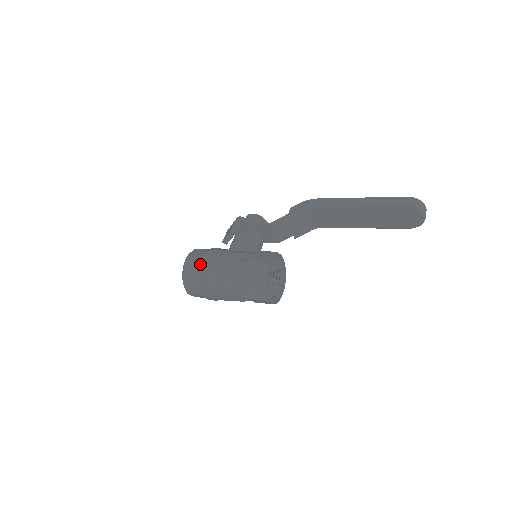
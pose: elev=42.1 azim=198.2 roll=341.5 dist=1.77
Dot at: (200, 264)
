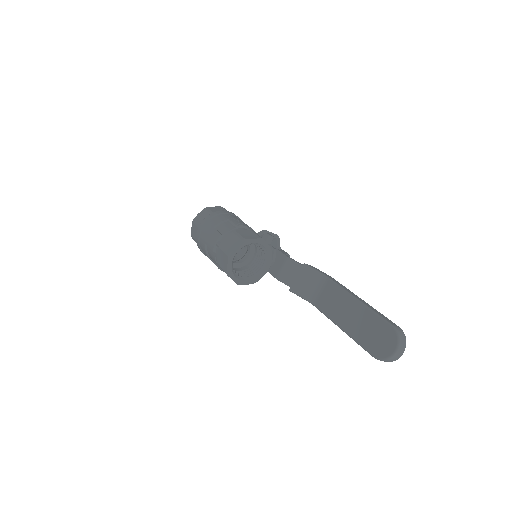
Dot at: occluded
